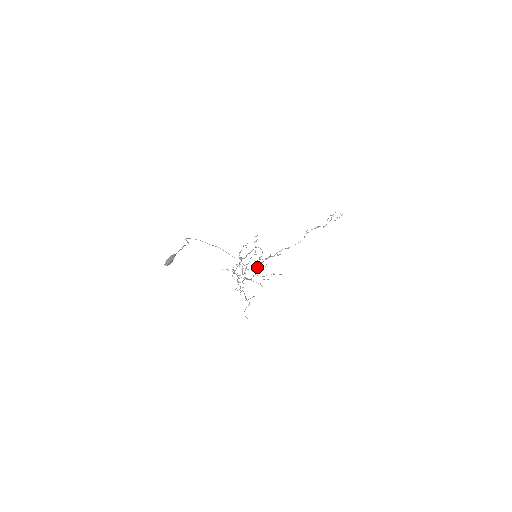
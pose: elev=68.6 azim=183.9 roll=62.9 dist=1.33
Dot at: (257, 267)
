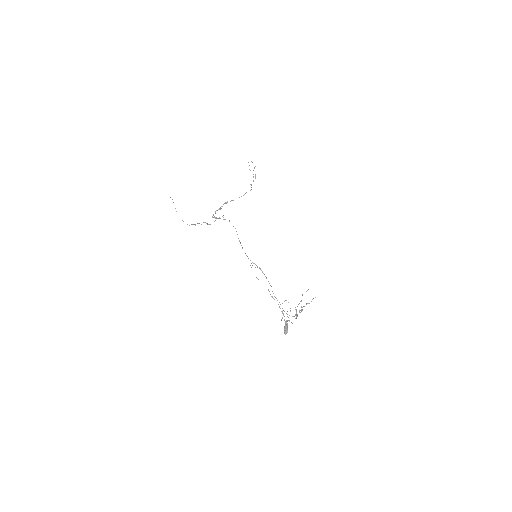
Dot at: occluded
